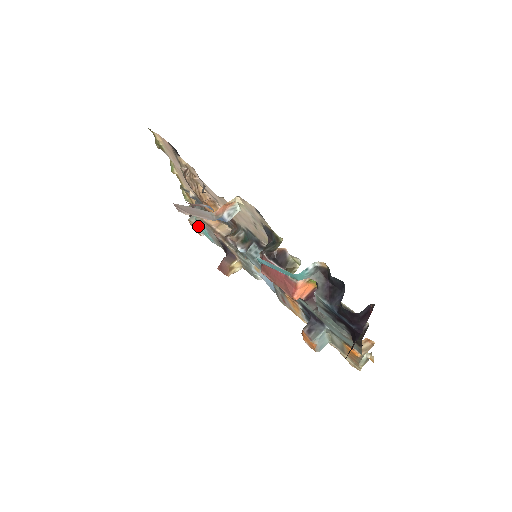
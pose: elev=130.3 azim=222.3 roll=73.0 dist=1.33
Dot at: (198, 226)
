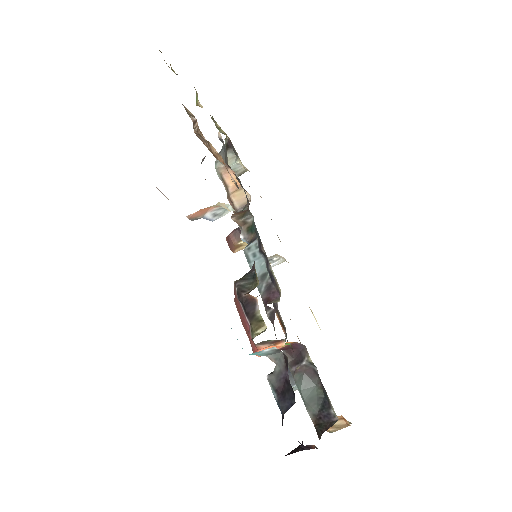
Dot at: occluded
